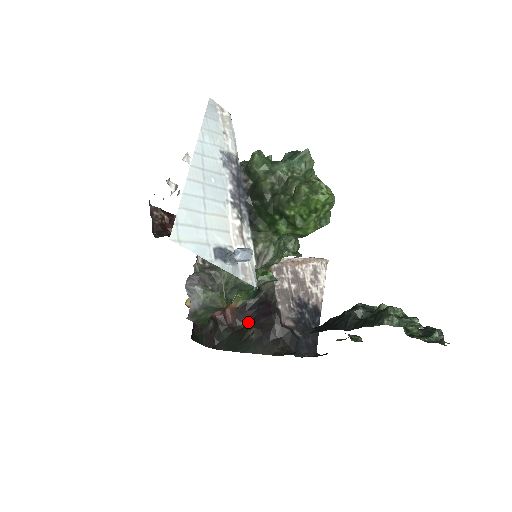
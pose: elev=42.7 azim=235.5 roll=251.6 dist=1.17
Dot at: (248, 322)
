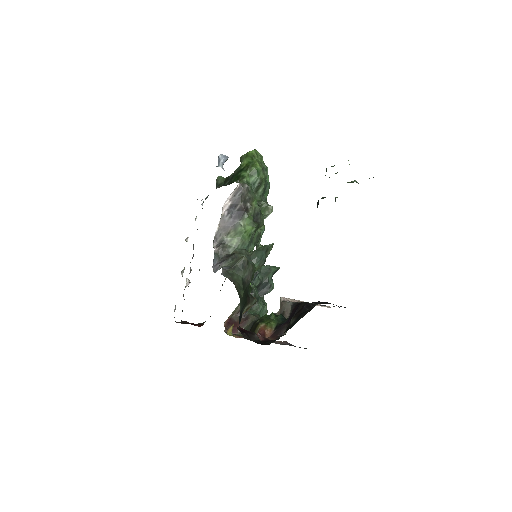
Dot at: occluded
